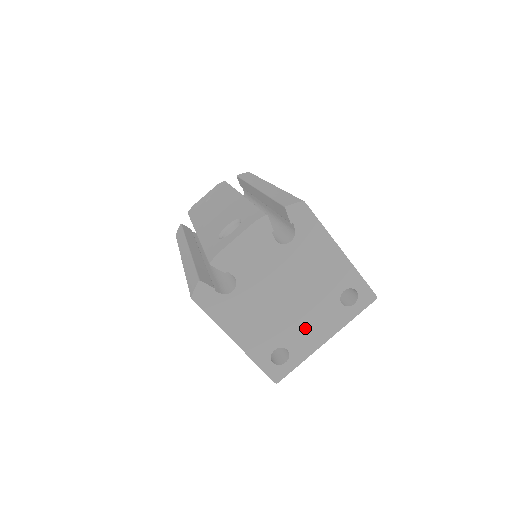
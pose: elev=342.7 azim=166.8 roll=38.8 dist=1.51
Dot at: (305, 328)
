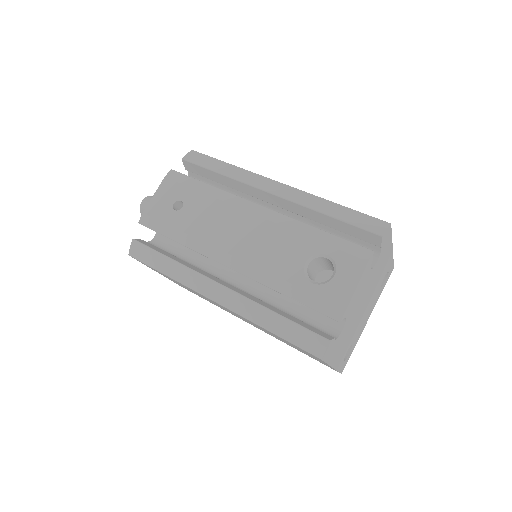
Dot at: (363, 321)
